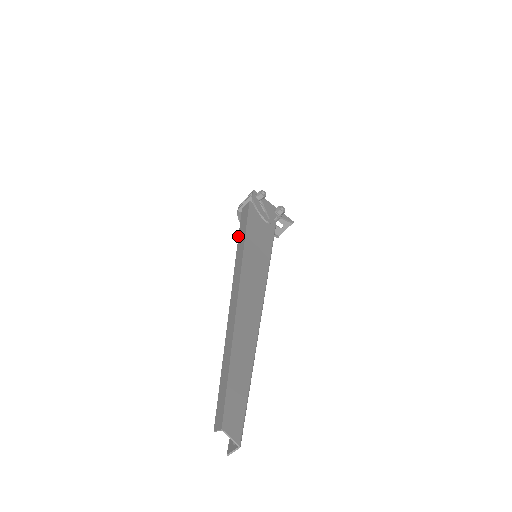
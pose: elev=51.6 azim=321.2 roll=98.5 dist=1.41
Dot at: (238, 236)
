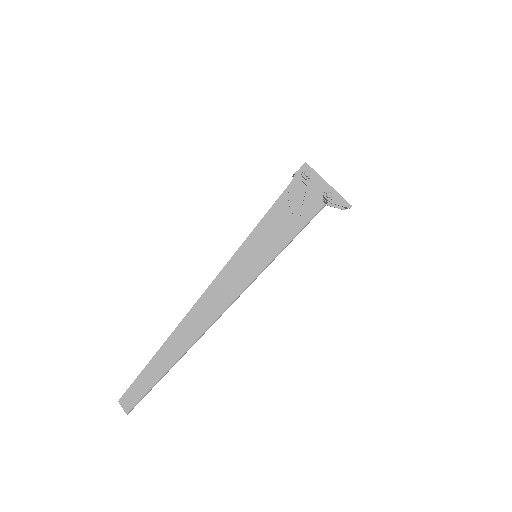
Dot at: occluded
